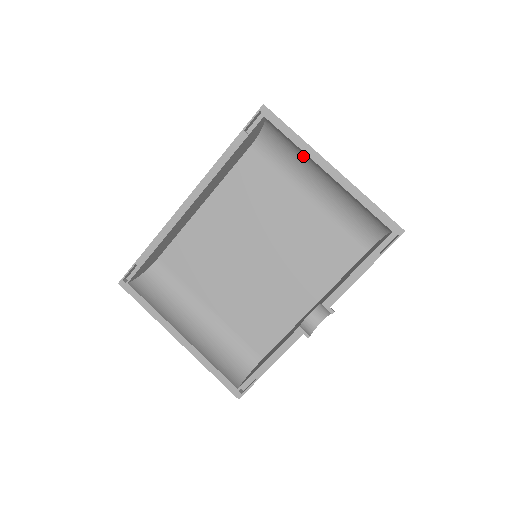
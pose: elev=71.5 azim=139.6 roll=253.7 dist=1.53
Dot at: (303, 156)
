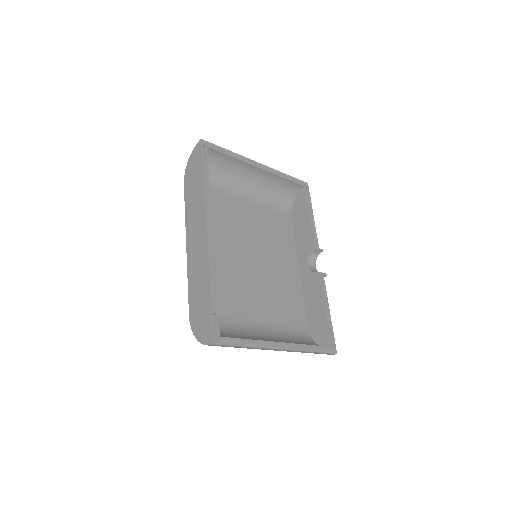
Dot at: (235, 169)
